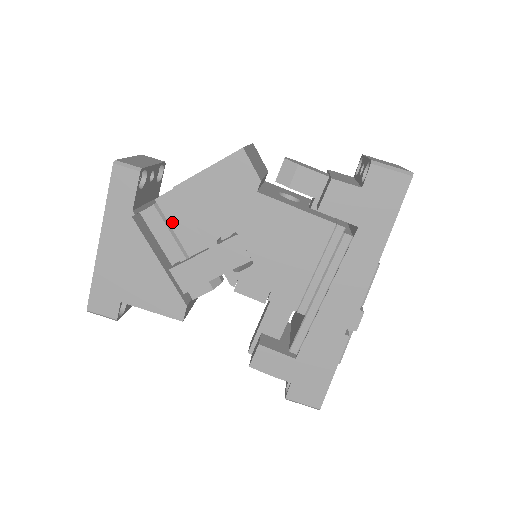
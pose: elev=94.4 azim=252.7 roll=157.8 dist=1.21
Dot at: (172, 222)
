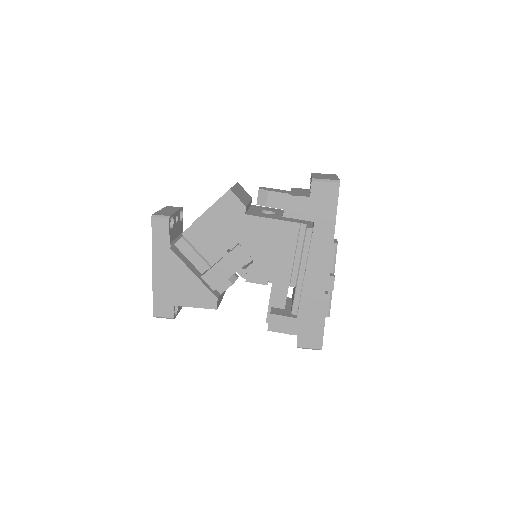
Dot at: (196, 246)
